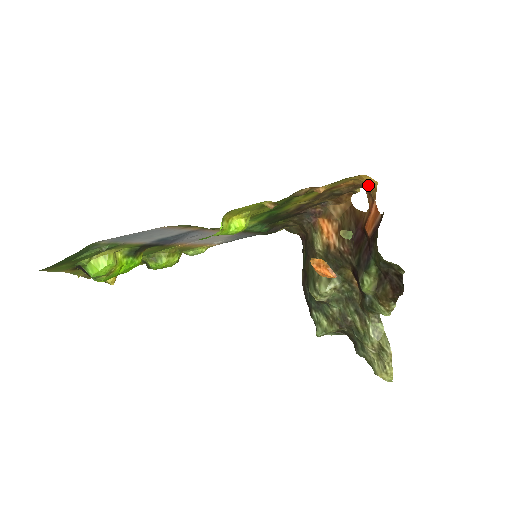
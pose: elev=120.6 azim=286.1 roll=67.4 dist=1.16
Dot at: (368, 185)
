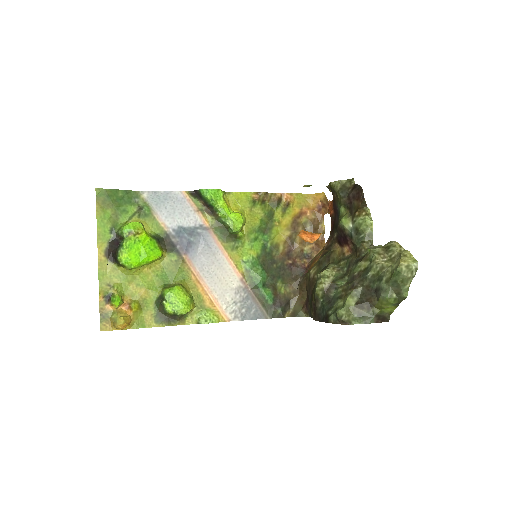
Dot at: (321, 199)
